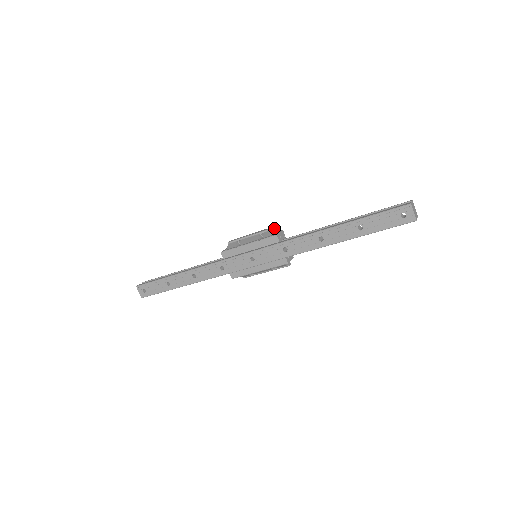
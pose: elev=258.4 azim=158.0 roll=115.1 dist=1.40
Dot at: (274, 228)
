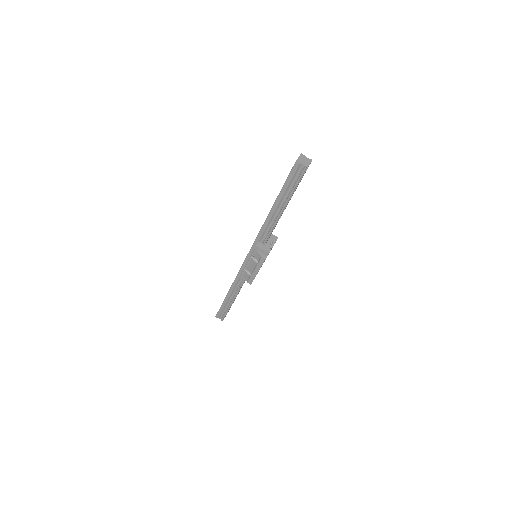
Dot at: occluded
